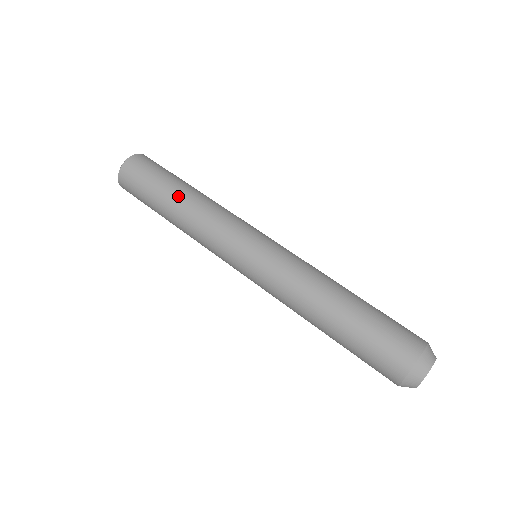
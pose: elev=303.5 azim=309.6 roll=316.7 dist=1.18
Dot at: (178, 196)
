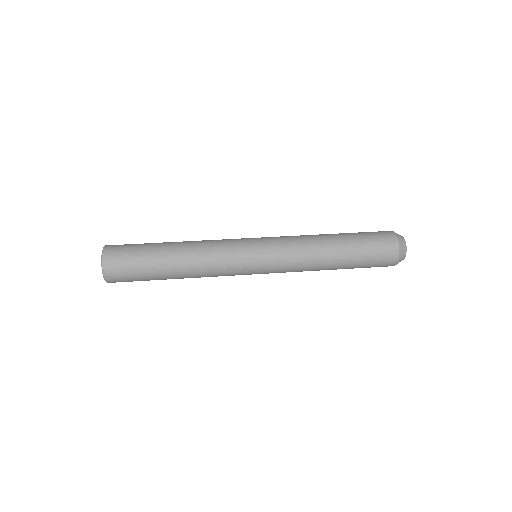
Dot at: (173, 244)
